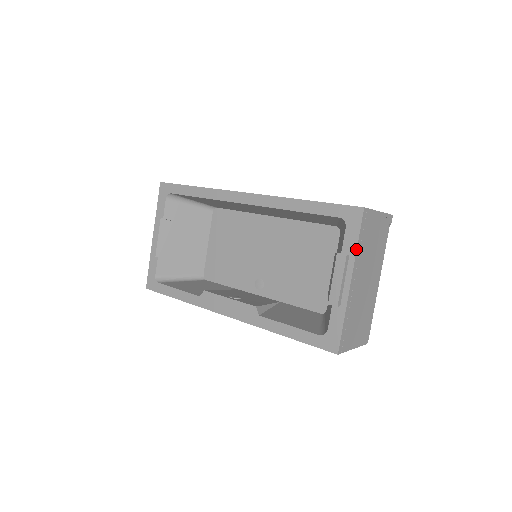
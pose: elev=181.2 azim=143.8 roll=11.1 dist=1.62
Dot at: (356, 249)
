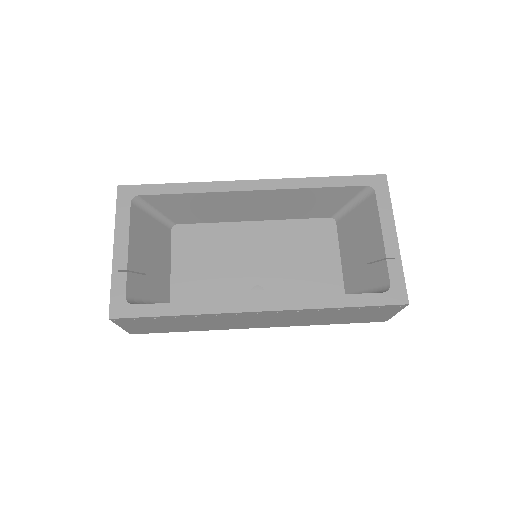
Dot at: occluded
